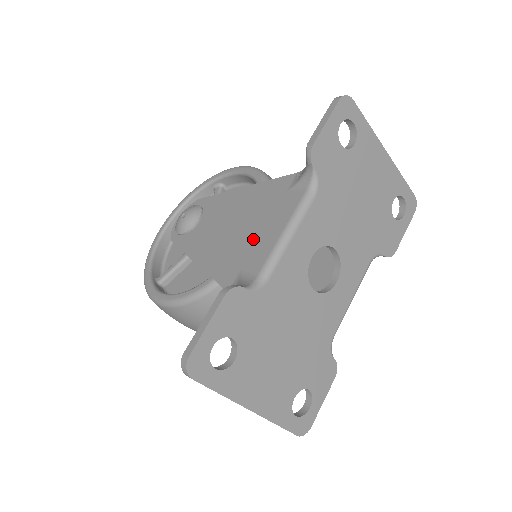
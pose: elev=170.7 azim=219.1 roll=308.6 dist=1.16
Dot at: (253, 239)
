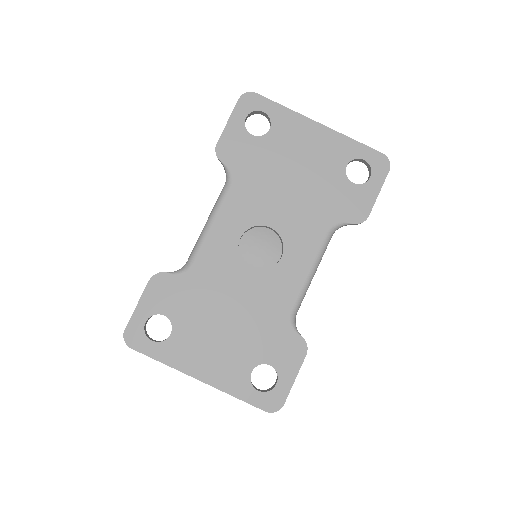
Dot at: occluded
